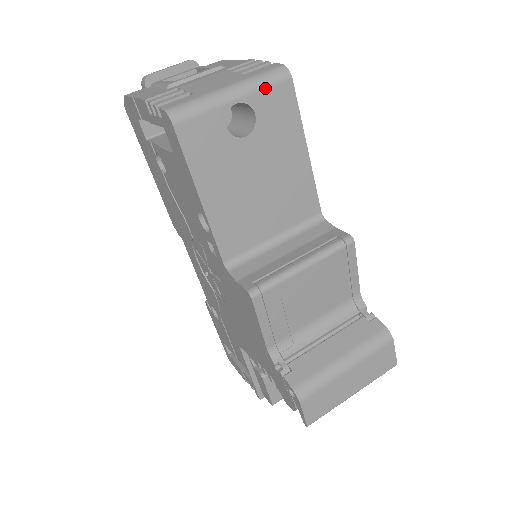
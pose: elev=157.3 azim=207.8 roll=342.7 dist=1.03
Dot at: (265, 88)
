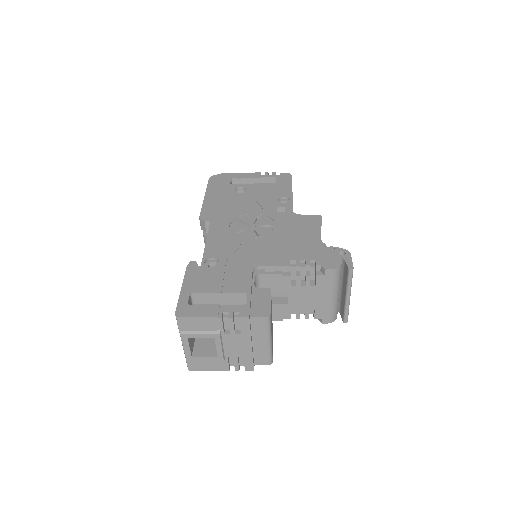
Dot at: occluded
